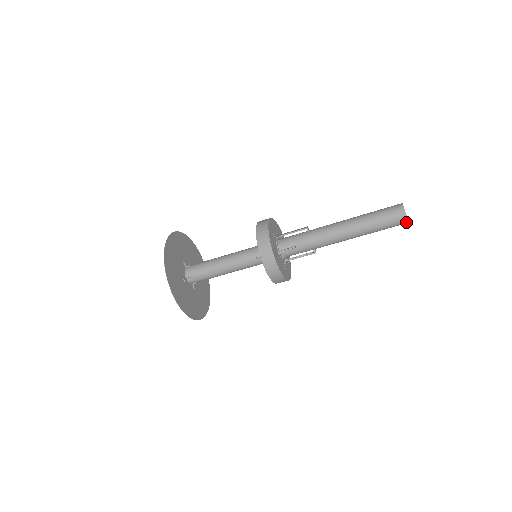
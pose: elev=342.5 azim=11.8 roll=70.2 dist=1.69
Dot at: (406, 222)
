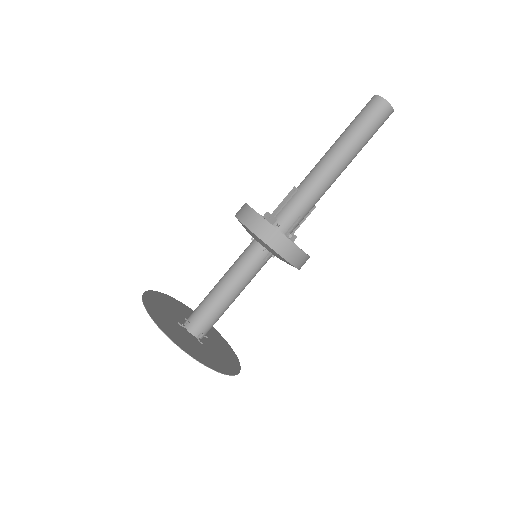
Dot at: occluded
